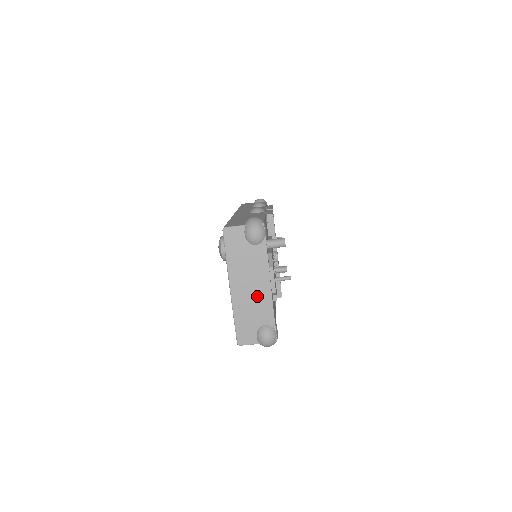
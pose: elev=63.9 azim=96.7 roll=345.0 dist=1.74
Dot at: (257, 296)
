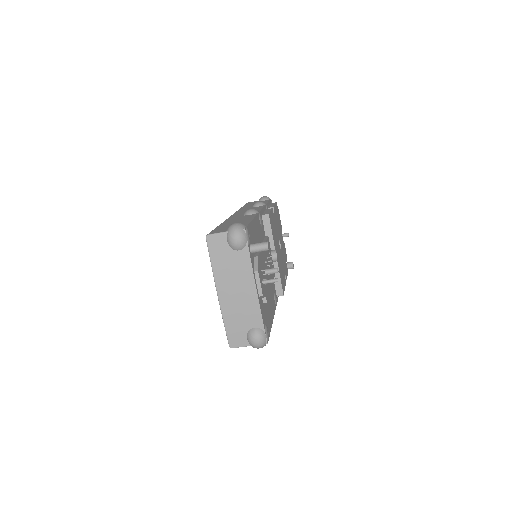
Dot at: (244, 300)
